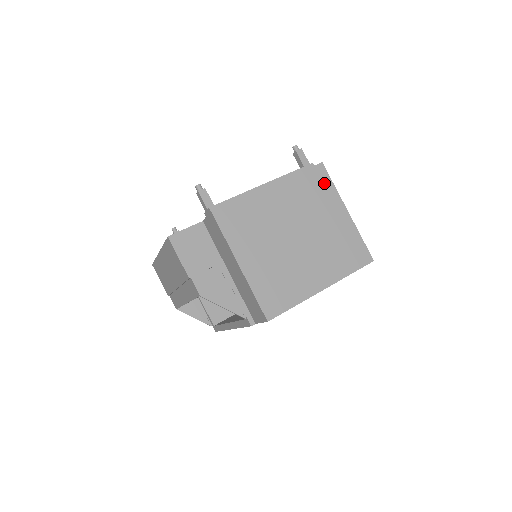
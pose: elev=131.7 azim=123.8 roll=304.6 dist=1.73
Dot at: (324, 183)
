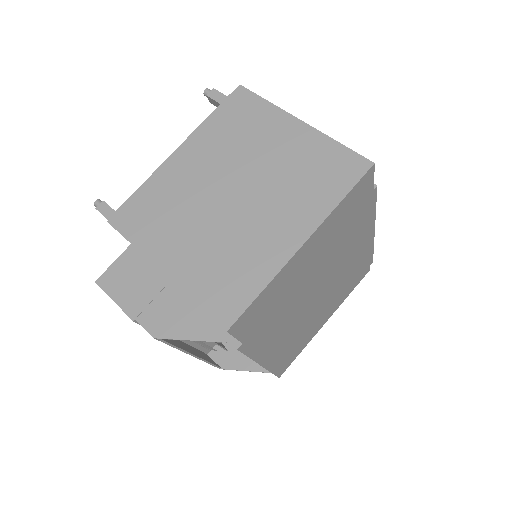
Dot at: (251, 107)
